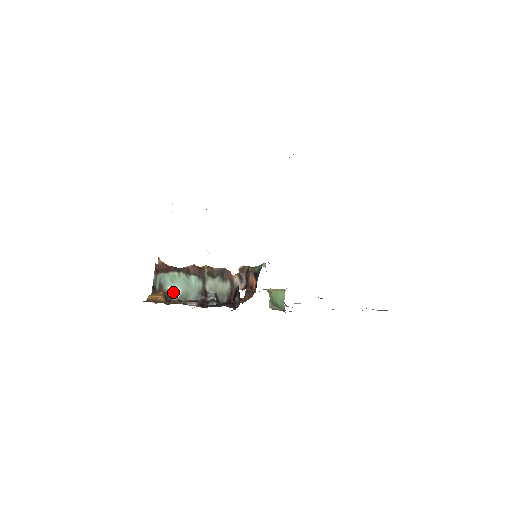
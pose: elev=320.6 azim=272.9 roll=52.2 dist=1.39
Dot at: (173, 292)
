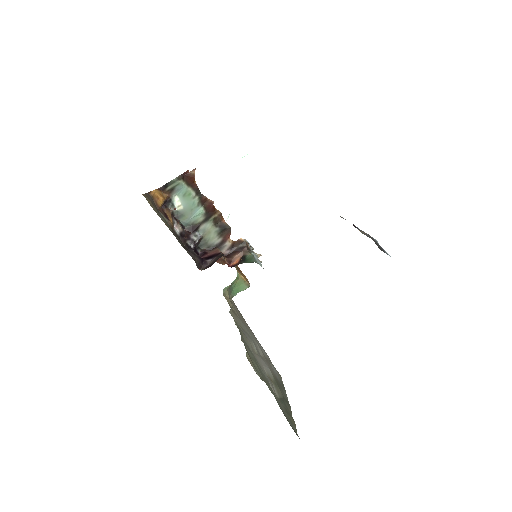
Dot at: (176, 203)
